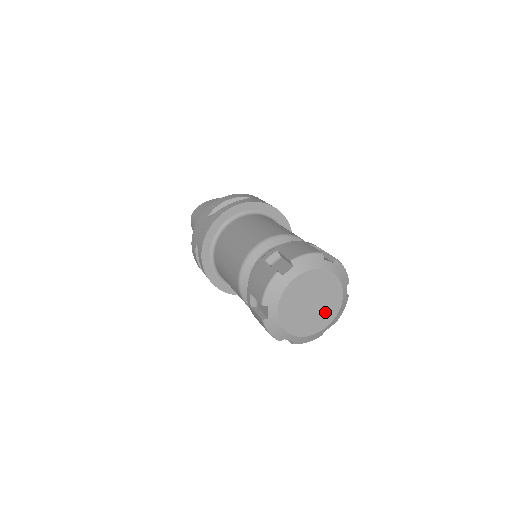
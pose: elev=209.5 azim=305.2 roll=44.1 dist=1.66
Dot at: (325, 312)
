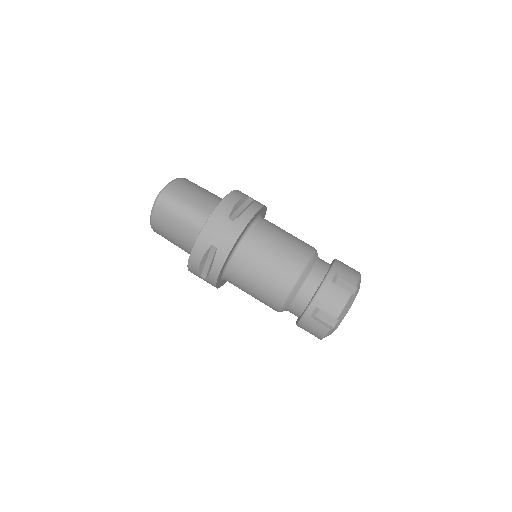
Dot at: occluded
